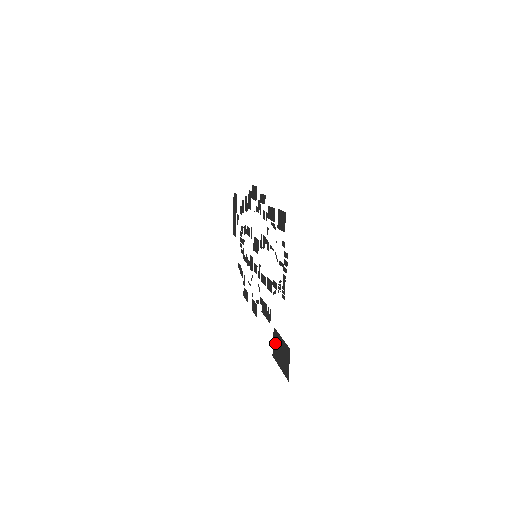
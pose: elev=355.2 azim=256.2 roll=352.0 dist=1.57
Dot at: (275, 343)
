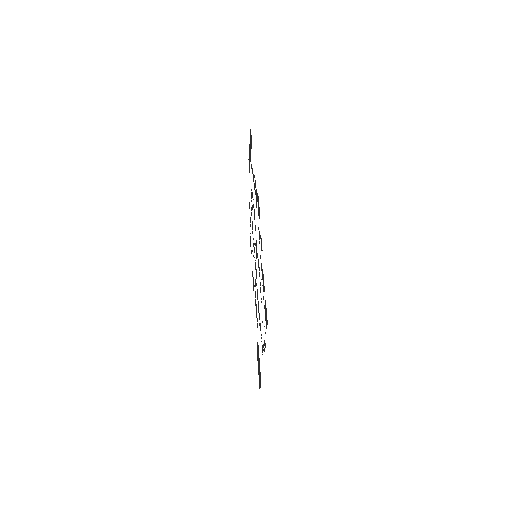
Dot at: (257, 349)
